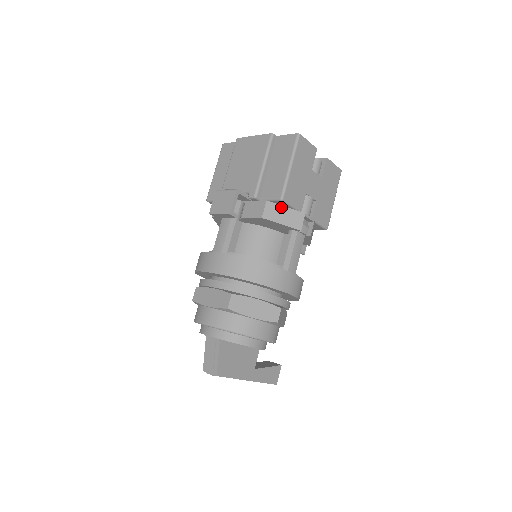
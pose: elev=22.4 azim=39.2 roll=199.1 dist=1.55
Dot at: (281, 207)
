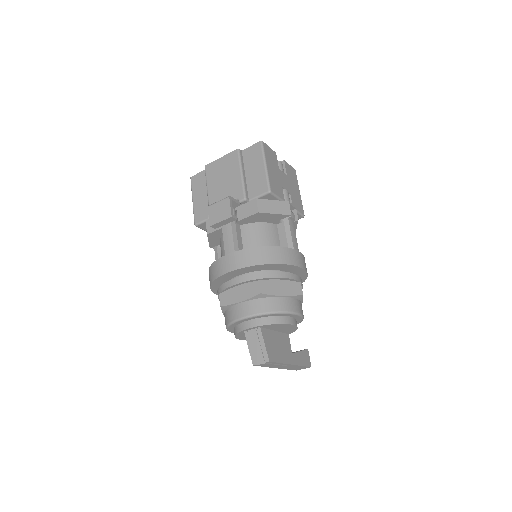
Dot at: (269, 201)
